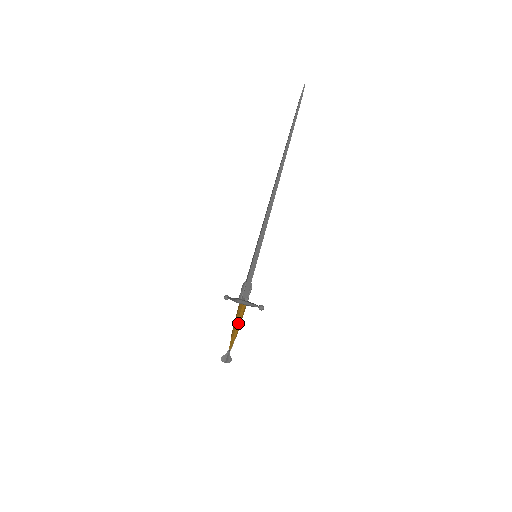
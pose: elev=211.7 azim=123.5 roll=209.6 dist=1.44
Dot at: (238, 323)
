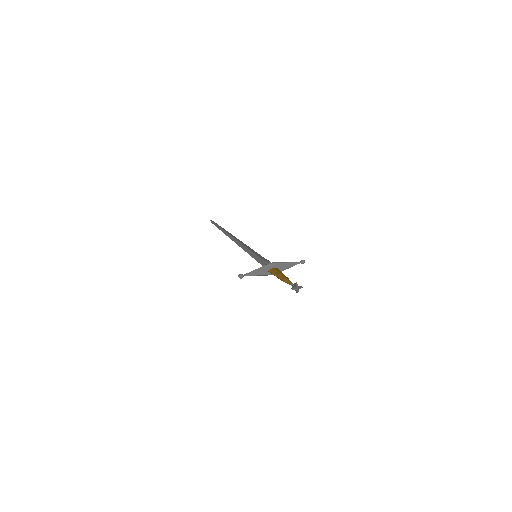
Dot at: occluded
